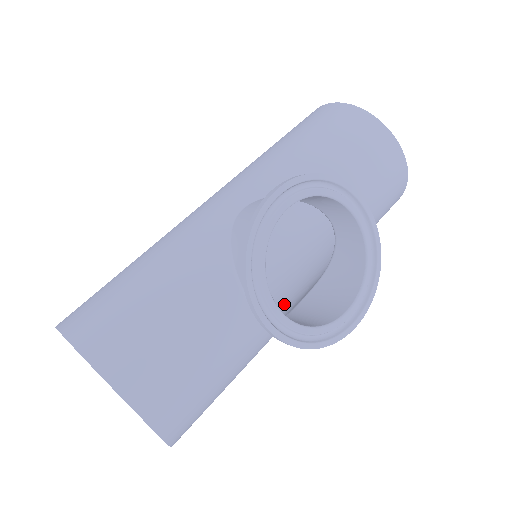
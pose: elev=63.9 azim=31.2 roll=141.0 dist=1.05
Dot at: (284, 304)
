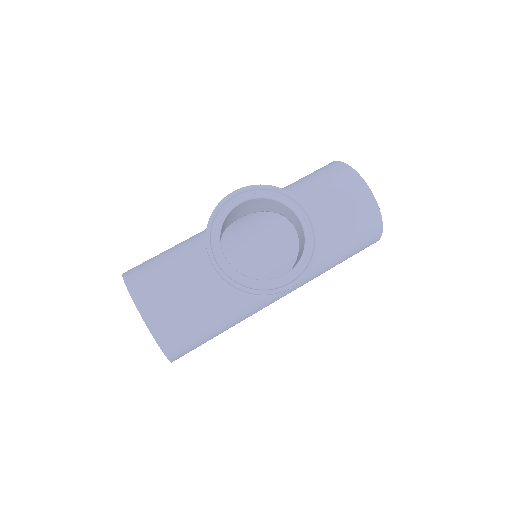
Dot at: occluded
